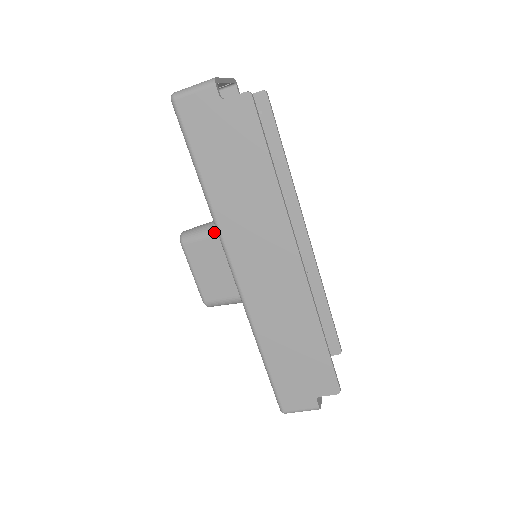
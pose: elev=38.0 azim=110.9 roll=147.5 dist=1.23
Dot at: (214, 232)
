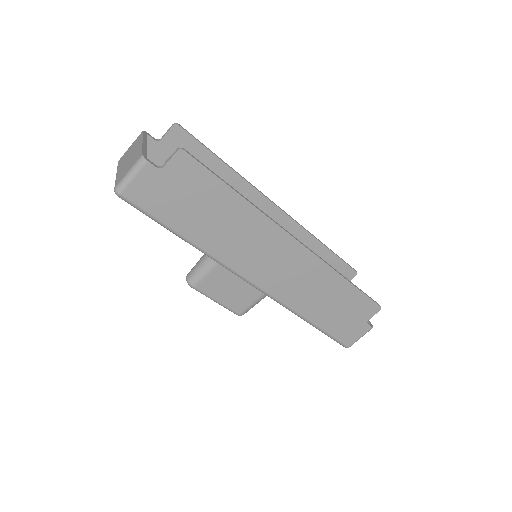
Dot at: (214, 263)
